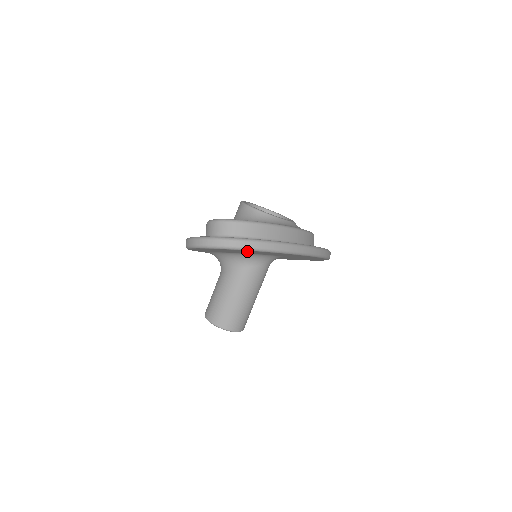
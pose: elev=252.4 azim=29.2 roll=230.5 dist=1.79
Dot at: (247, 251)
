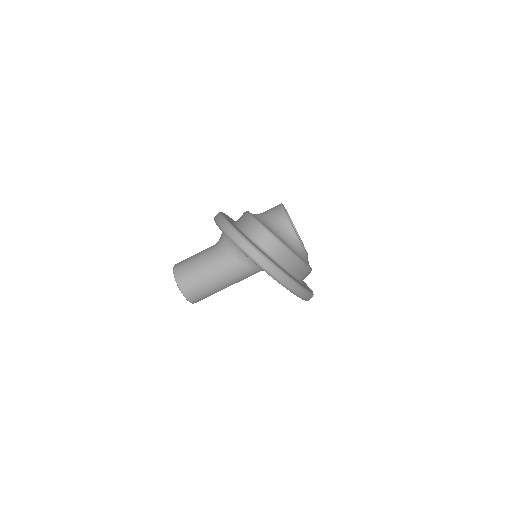
Dot at: occluded
